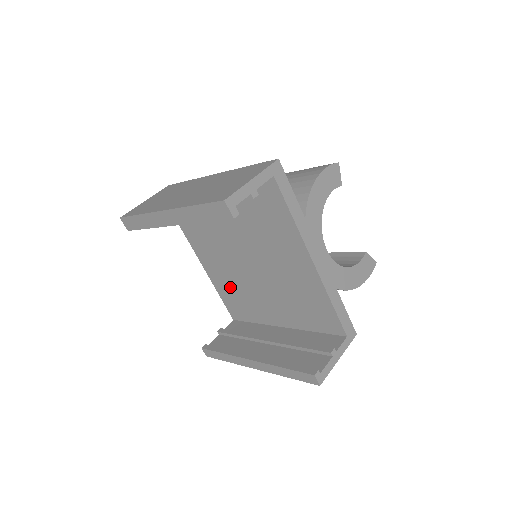
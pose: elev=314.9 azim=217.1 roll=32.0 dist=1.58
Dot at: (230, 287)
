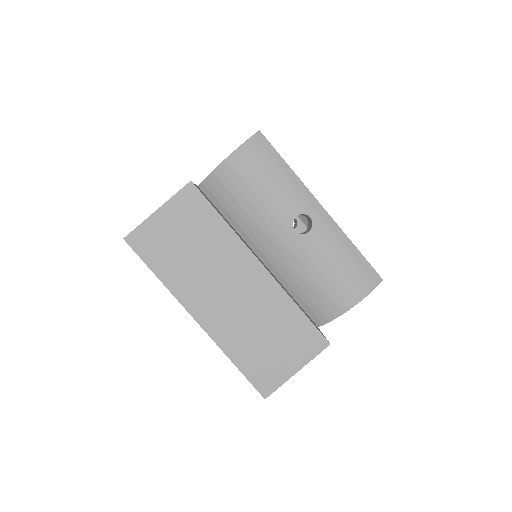
Dot at: occluded
